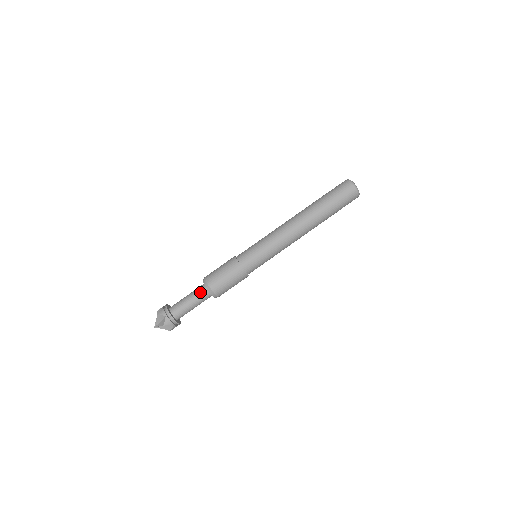
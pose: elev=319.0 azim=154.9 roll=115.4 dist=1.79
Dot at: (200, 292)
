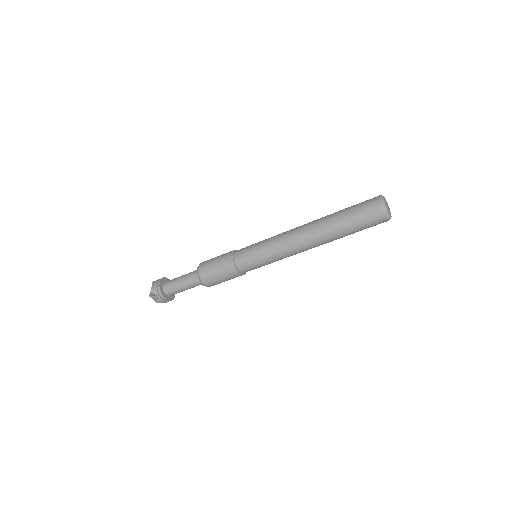
Dot at: (193, 281)
